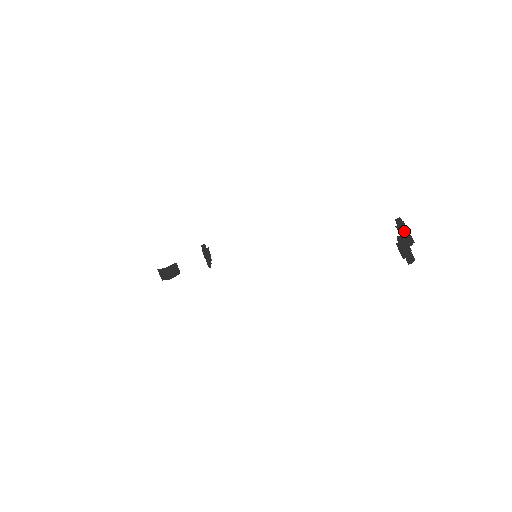
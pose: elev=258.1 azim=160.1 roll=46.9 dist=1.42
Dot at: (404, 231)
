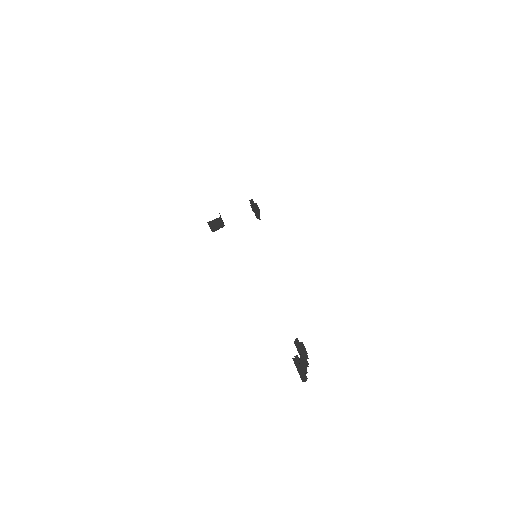
Dot at: (299, 352)
